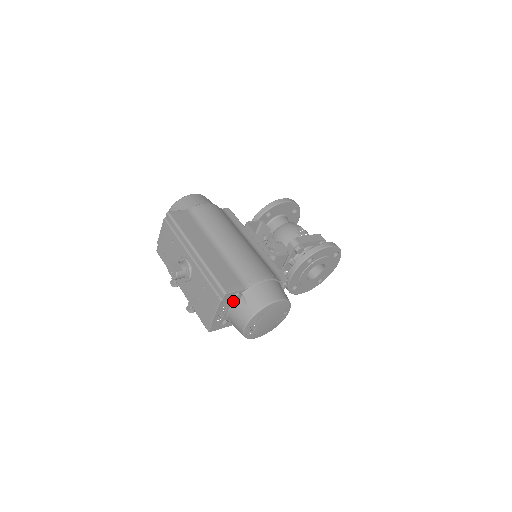
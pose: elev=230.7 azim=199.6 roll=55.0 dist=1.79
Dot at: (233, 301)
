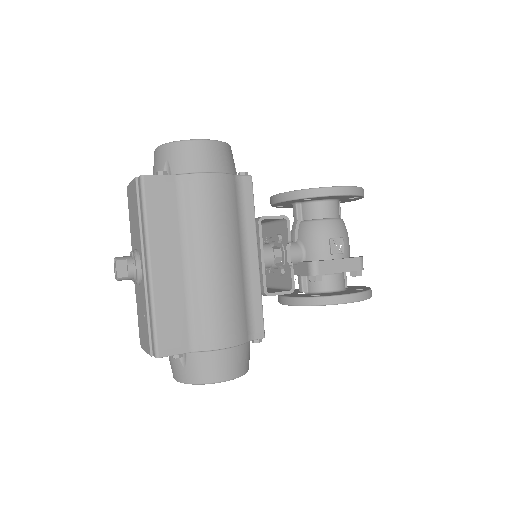
Dot at: occluded
